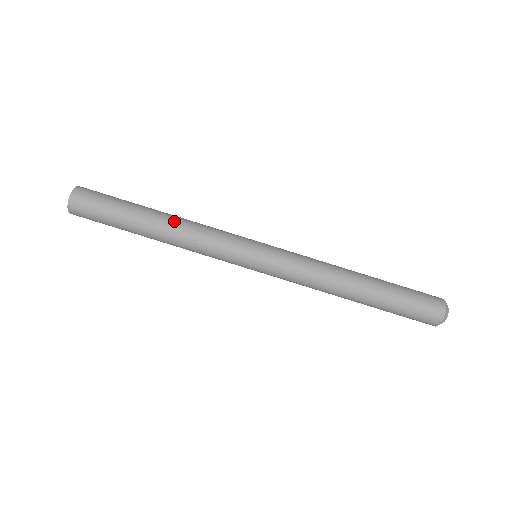
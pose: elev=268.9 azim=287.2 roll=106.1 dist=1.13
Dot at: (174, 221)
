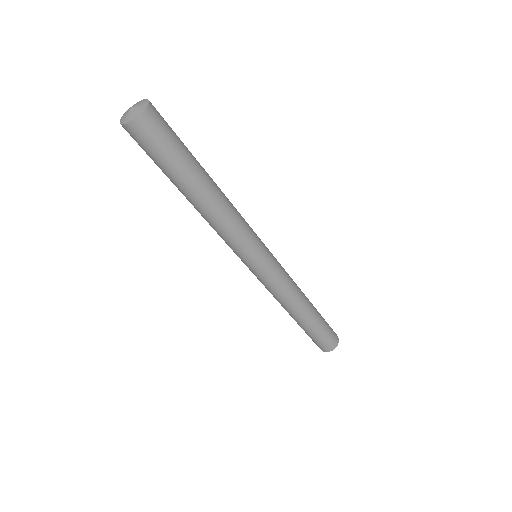
Dot at: (223, 193)
